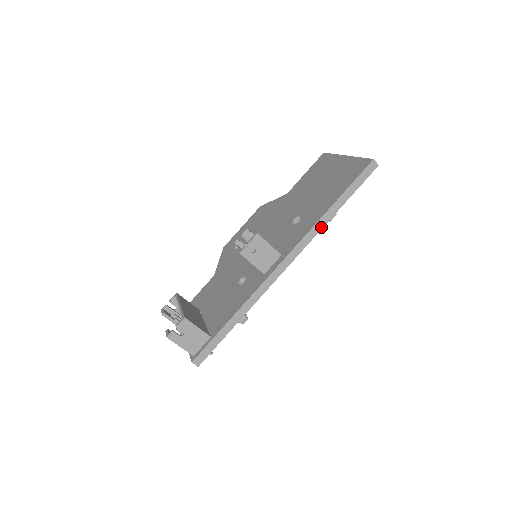
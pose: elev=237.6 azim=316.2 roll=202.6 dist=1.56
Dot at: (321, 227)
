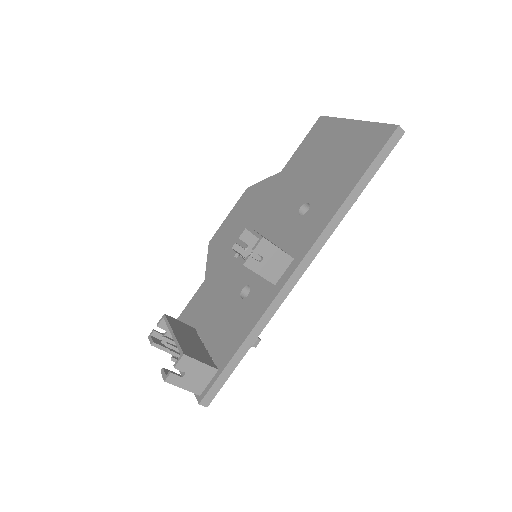
Dot at: (340, 219)
